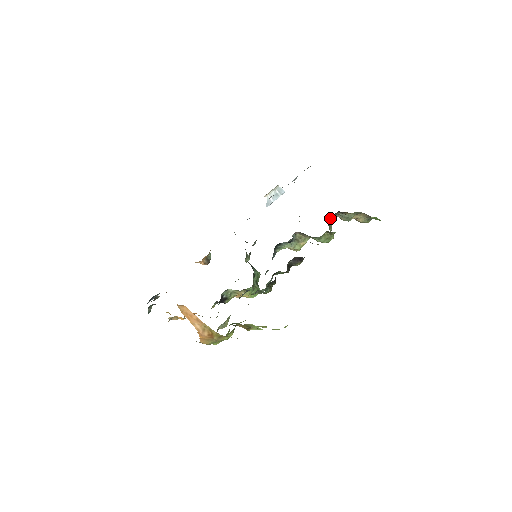
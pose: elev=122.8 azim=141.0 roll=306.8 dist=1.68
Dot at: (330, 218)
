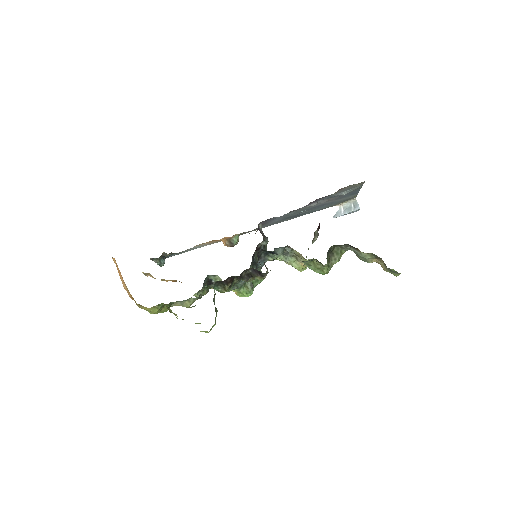
Dot at: (336, 247)
